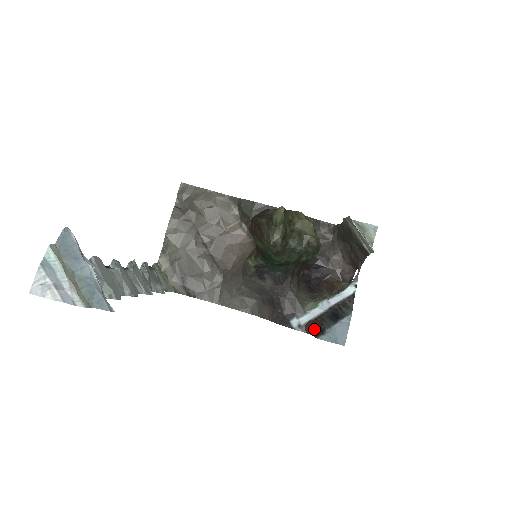
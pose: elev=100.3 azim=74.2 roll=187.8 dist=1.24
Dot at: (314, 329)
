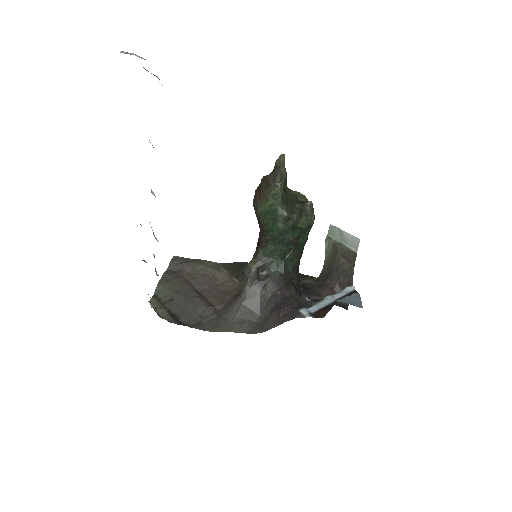
Dot at: (326, 310)
